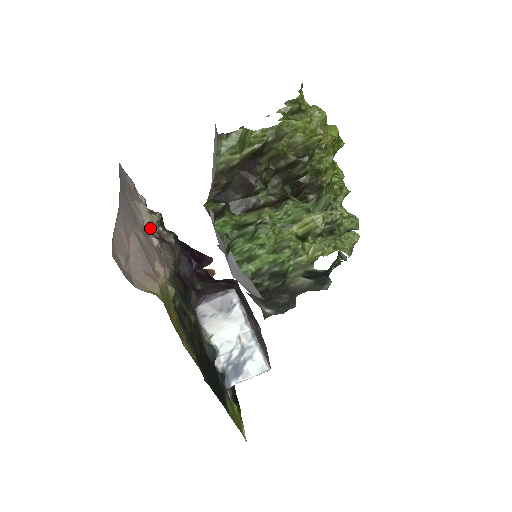
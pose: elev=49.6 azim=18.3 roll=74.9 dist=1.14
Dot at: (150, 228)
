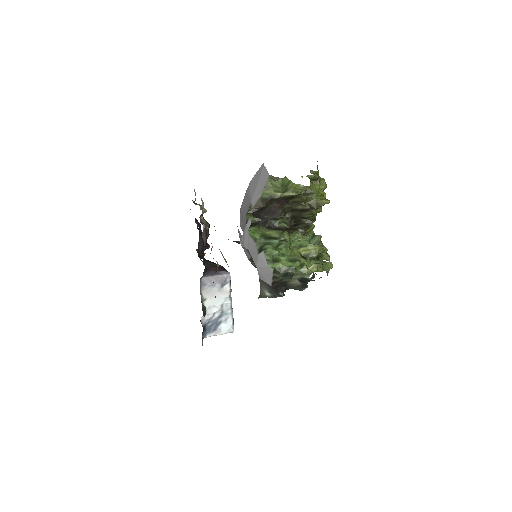
Dot at: occluded
